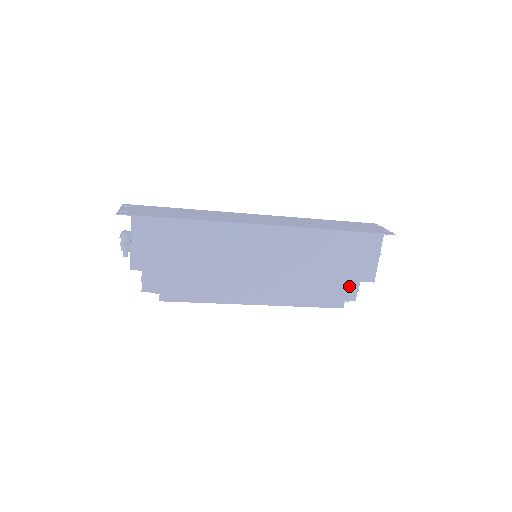
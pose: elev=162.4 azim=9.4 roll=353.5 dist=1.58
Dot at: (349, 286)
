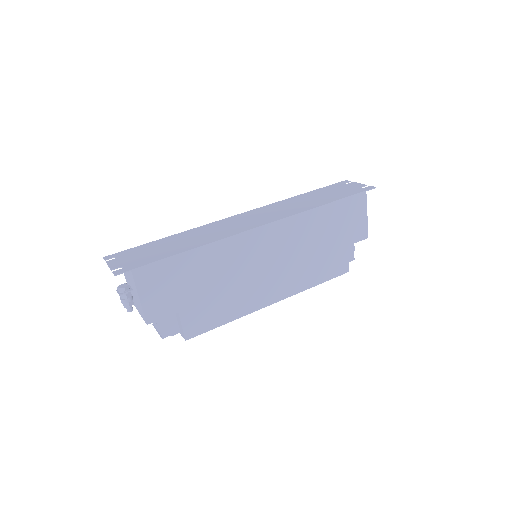
Dot at: occluded
